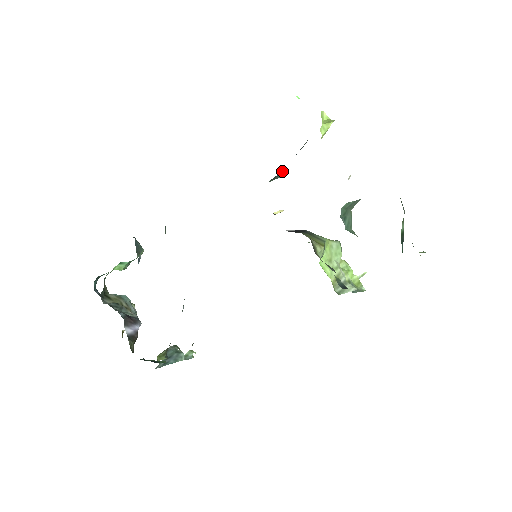
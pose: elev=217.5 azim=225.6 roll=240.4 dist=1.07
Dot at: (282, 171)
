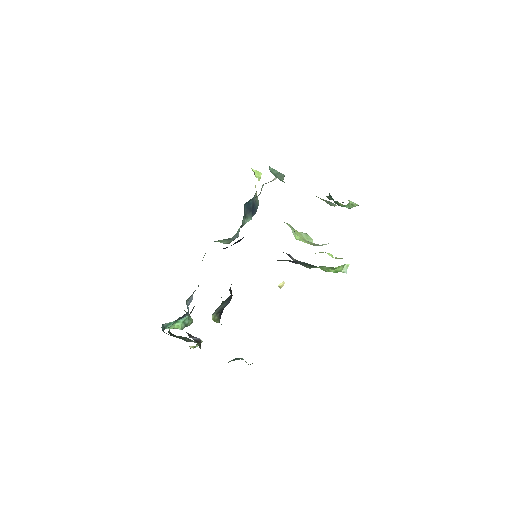
Dot at: (250, 213)
